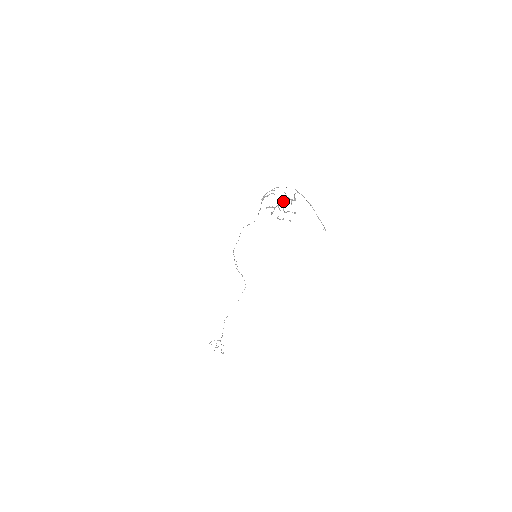
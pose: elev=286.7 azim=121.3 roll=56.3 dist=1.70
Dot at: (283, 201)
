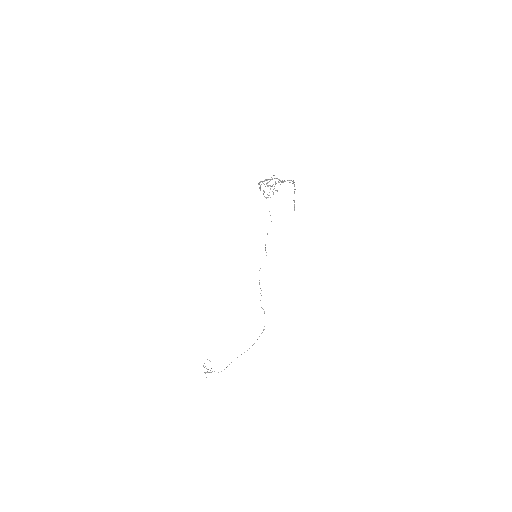
Dot at: occluded
